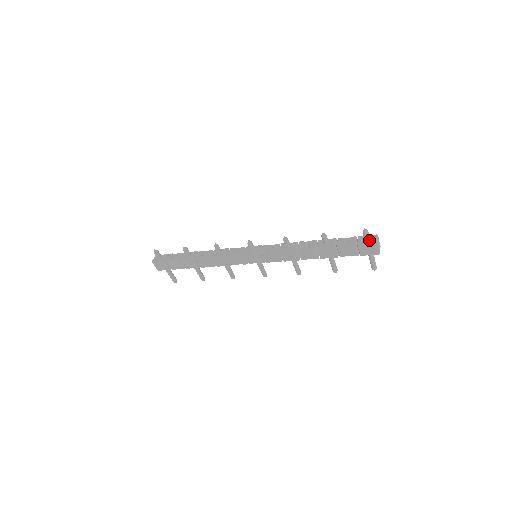
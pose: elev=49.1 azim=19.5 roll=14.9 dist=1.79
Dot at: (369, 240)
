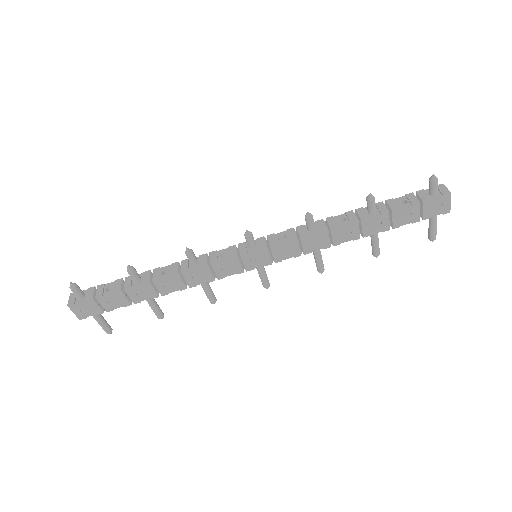
Dot at: (437, 193)
